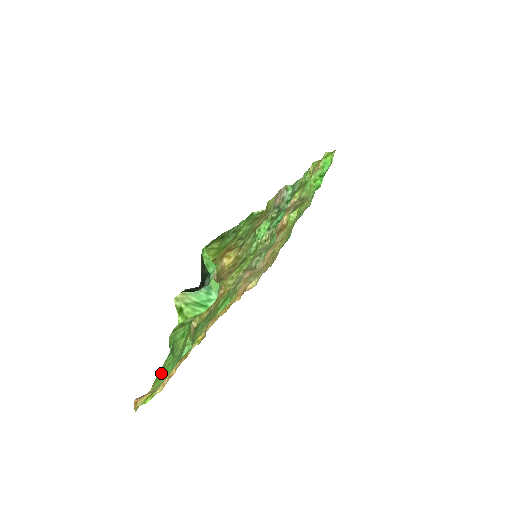
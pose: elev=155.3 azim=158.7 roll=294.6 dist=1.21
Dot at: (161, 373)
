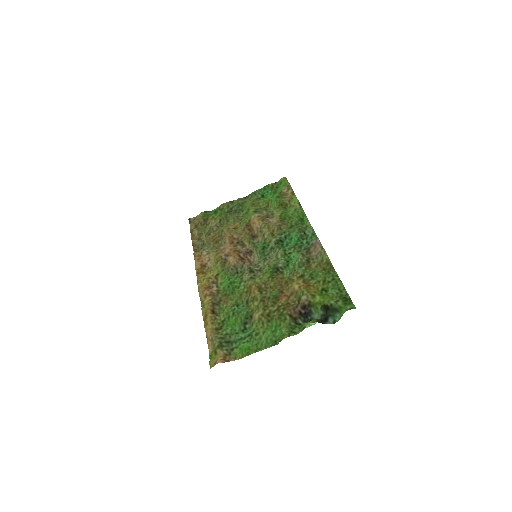
Dot at: (250, 350)
